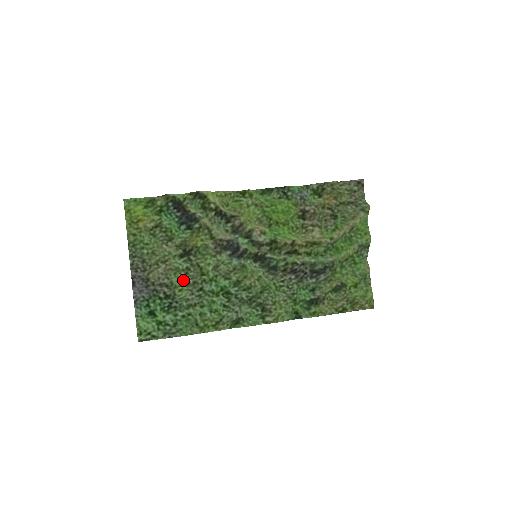
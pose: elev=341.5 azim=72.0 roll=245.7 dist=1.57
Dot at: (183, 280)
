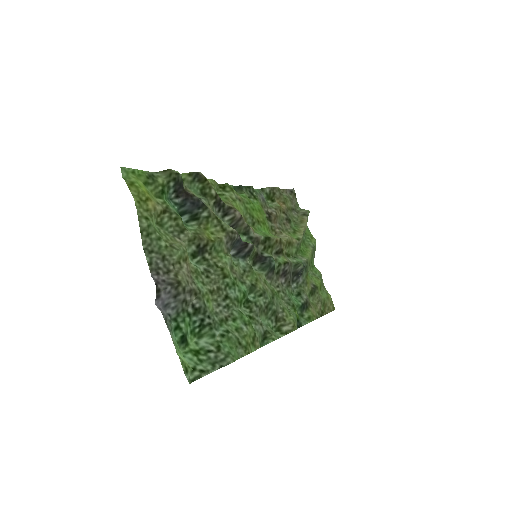
Dot at: (207, 286)
